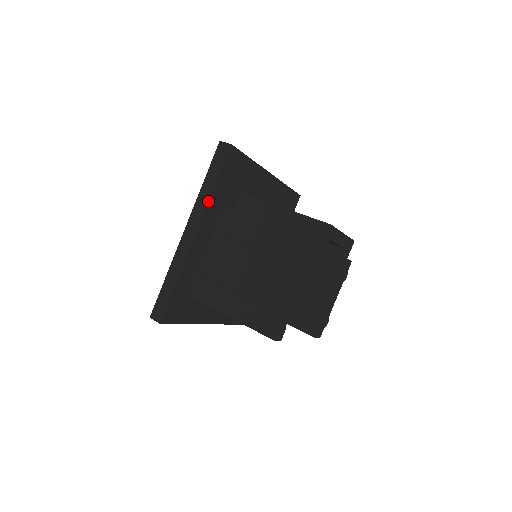
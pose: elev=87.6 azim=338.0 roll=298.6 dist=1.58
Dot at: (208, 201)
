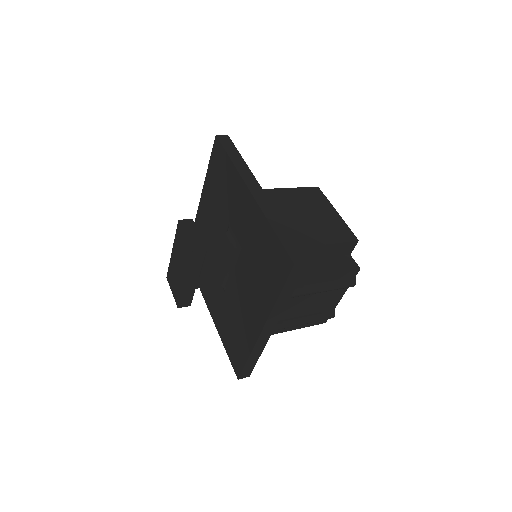
Dot at: occluded
